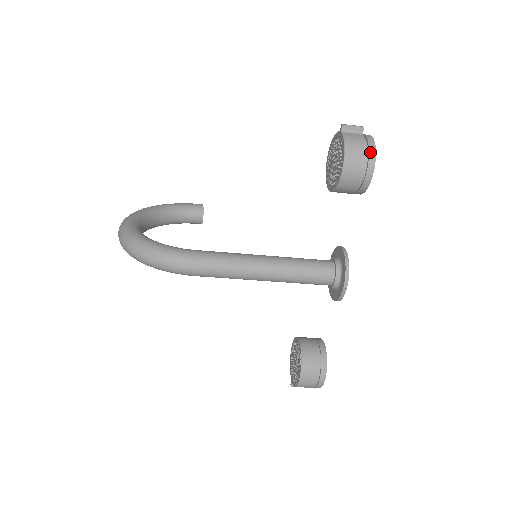
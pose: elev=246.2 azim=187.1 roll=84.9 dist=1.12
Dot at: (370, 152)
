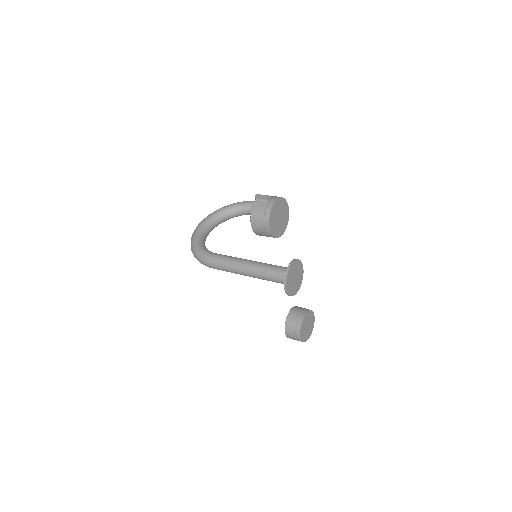
Dot at: (266, 218)
